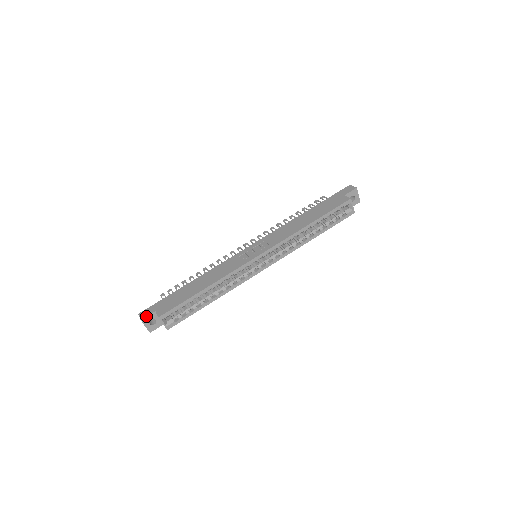
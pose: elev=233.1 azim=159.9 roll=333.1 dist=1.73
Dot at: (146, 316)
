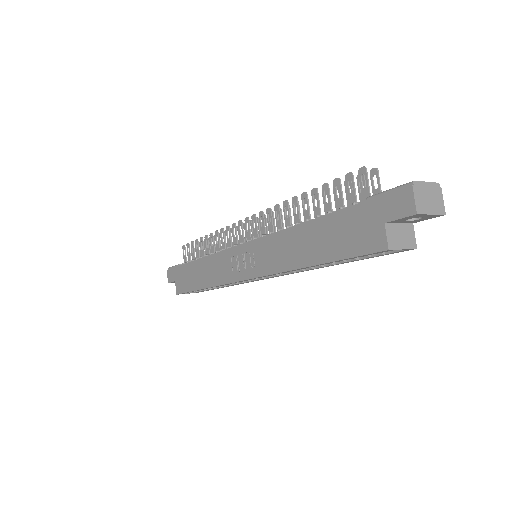
Dot at: (170, 282)
